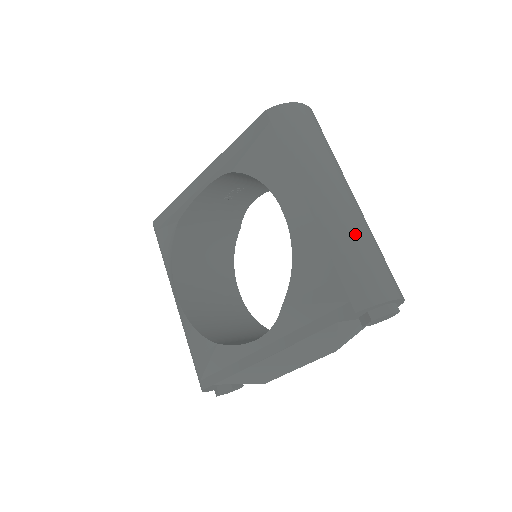
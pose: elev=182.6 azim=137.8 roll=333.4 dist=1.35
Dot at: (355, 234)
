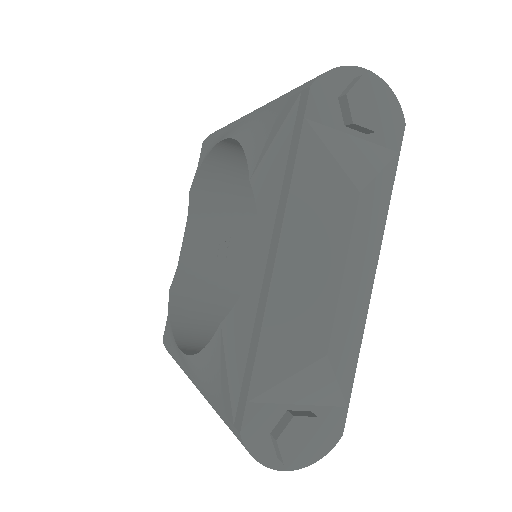
Dot at: occluded
